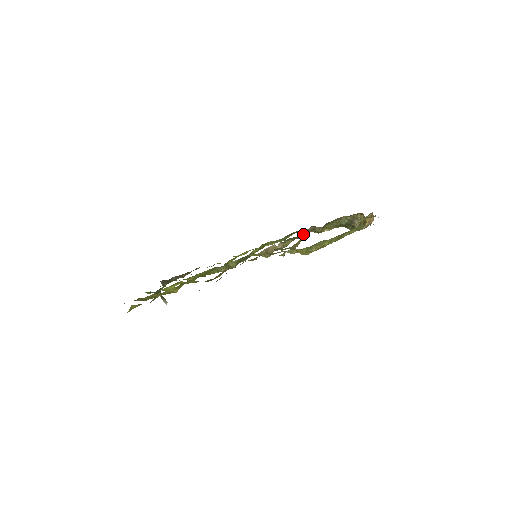
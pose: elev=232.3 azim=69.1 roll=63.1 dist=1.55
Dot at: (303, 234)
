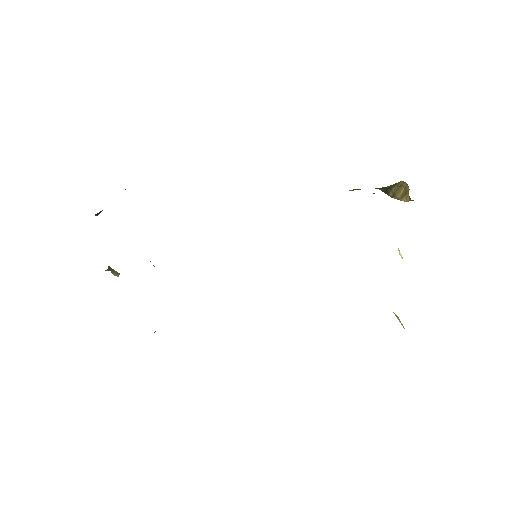
Dot at: occluded
